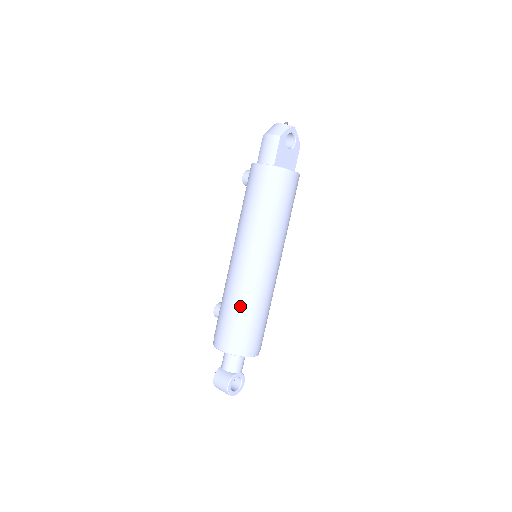
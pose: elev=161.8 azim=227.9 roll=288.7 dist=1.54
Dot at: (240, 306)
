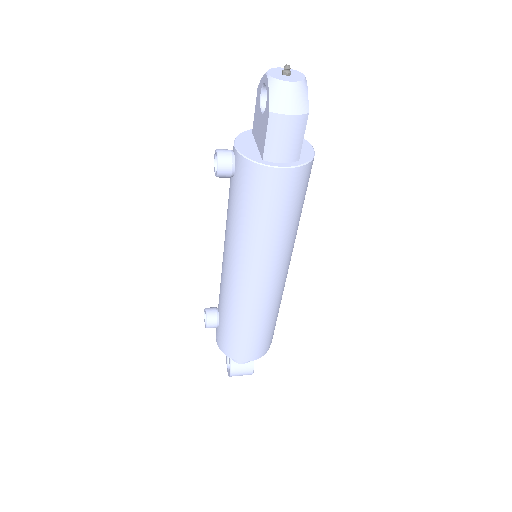
Dot at: (269, 321)
